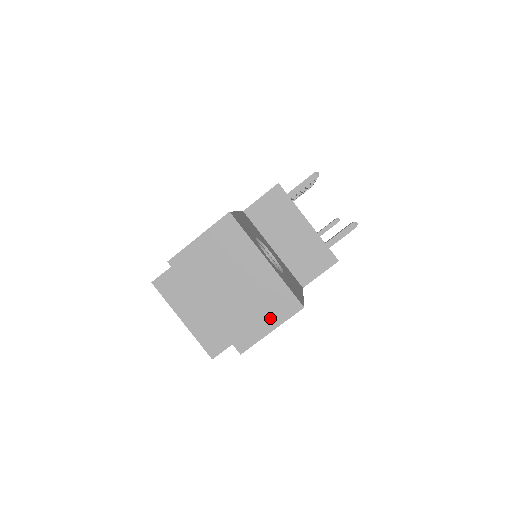
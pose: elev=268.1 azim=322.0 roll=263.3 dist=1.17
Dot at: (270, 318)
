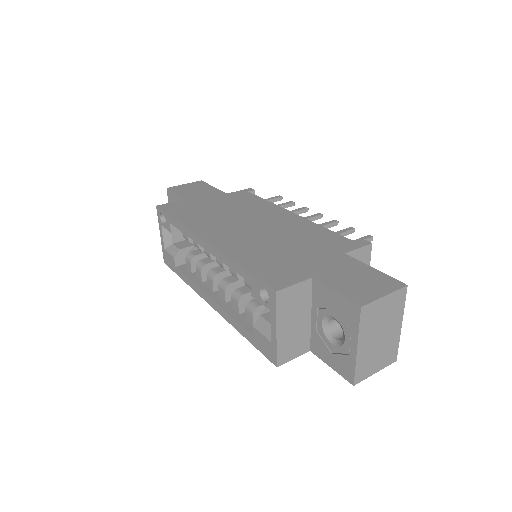
Dot at: (380, 364)
